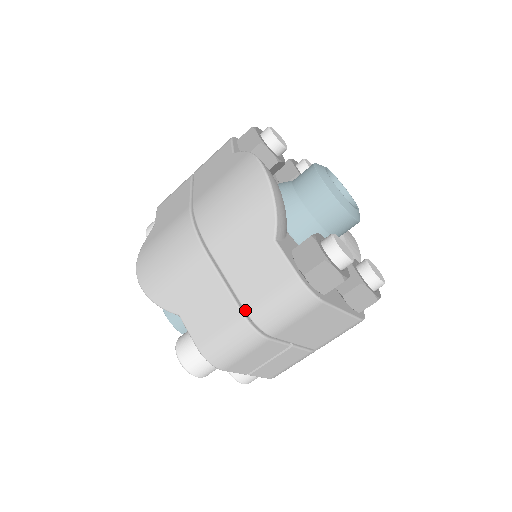
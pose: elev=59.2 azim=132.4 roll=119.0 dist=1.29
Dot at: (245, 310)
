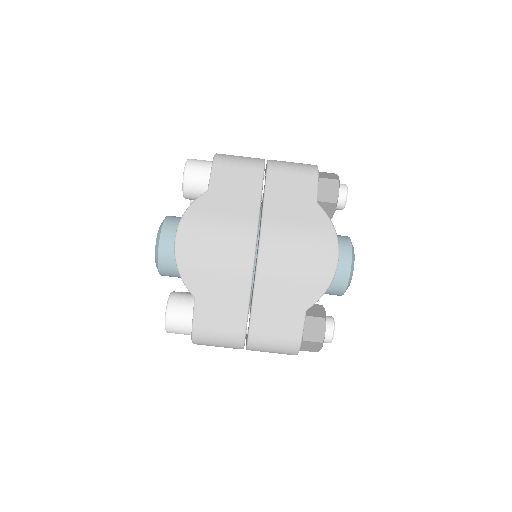
Dot at: (249, 333)
